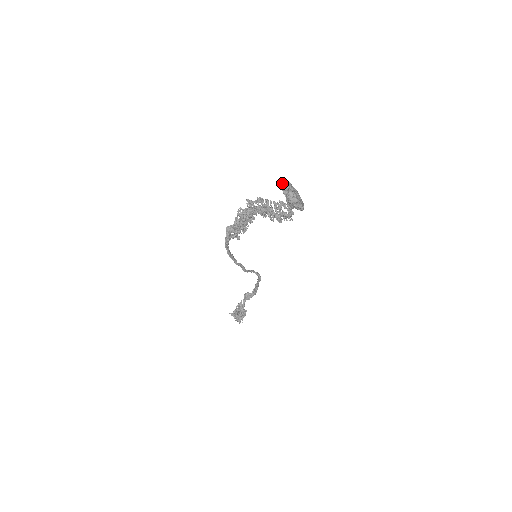
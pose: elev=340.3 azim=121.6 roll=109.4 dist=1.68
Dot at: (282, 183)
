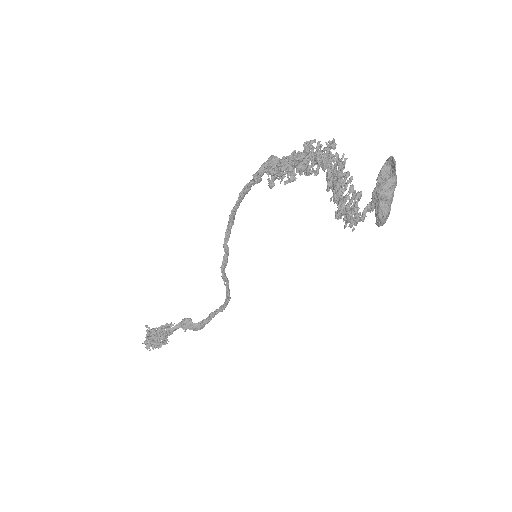
Dot at: (385, 169)
